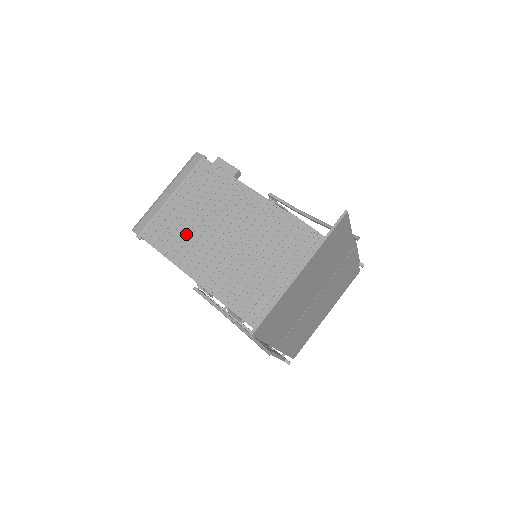
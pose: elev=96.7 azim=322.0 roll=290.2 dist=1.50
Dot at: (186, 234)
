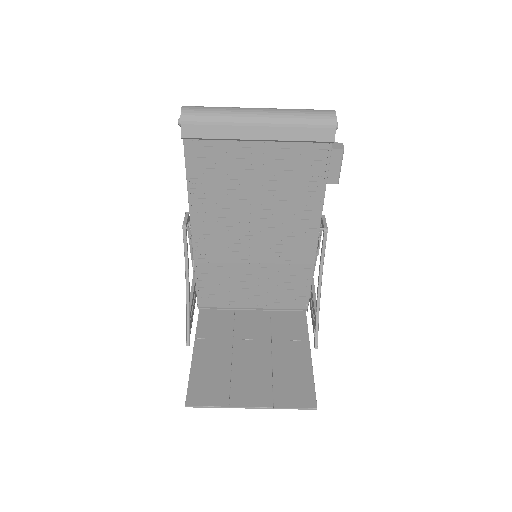
Dot at: (227, 183)
